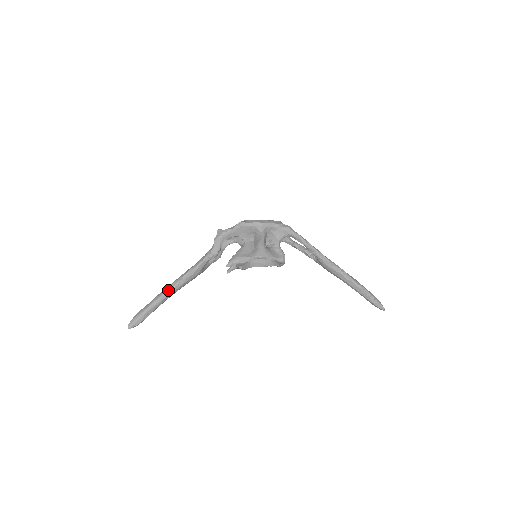
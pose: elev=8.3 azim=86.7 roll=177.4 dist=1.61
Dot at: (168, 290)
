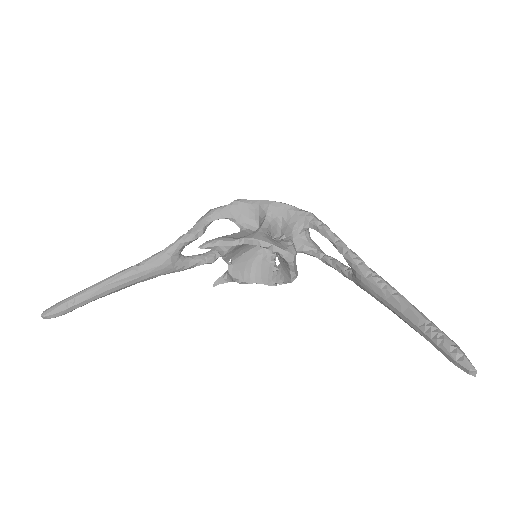
Dot at: (115, 275)
